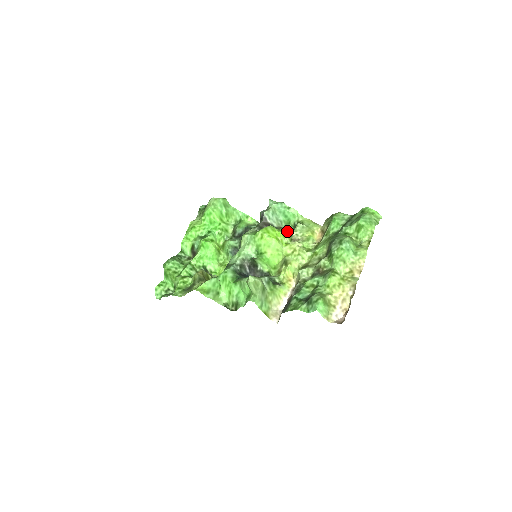
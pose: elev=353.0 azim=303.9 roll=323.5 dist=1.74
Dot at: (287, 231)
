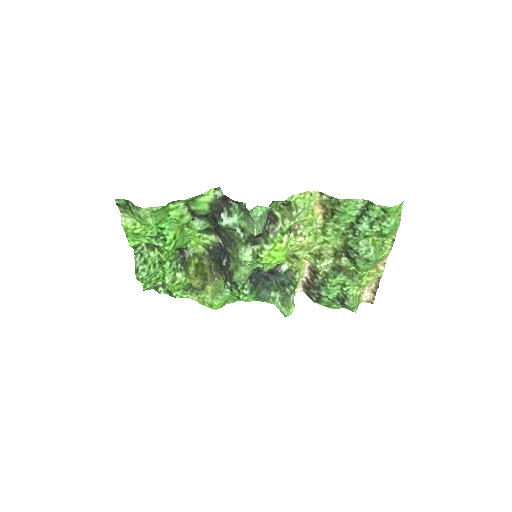
Dot at: (285, 230)
